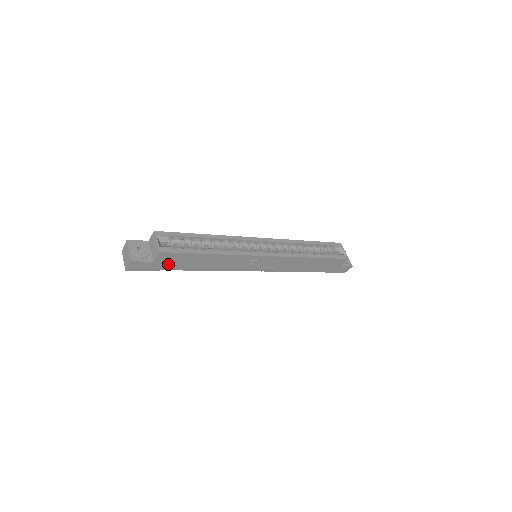
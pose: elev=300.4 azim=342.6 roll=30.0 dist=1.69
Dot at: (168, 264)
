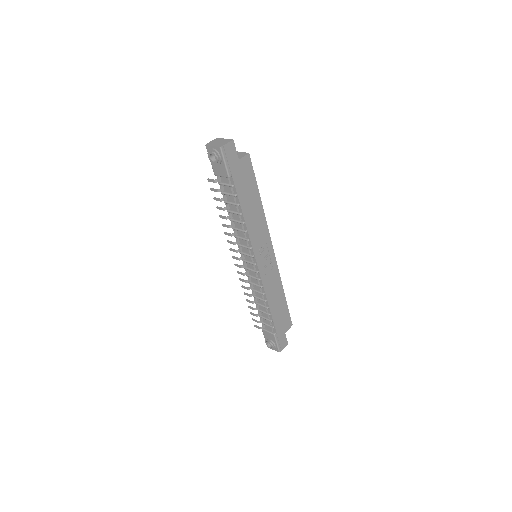
Dot at: (240, 176)
